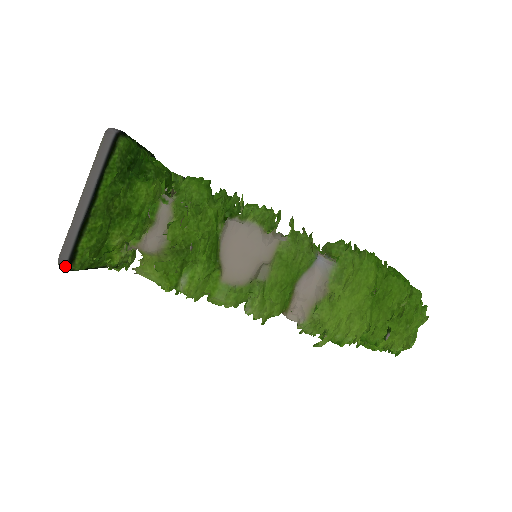
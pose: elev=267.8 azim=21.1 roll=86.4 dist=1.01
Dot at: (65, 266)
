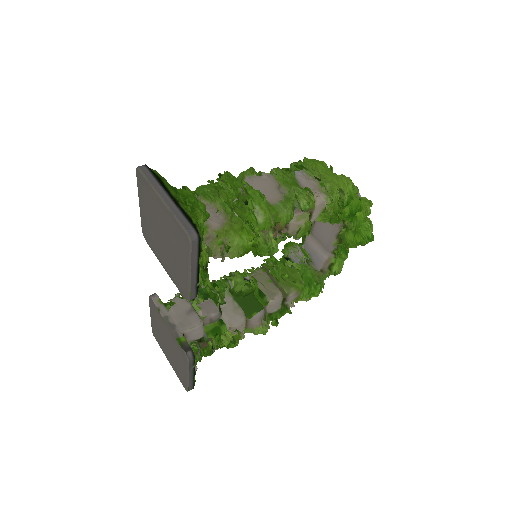
Dot at: (195, 234)
